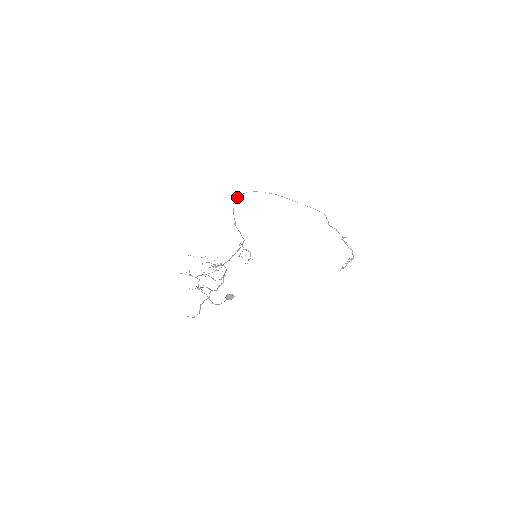
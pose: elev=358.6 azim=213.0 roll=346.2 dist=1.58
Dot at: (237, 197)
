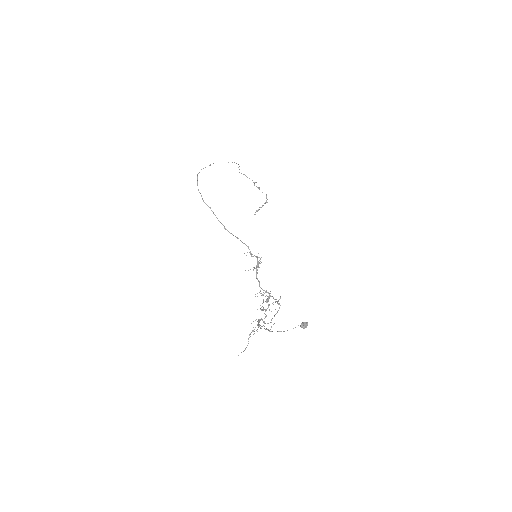
Dot at: occluded
